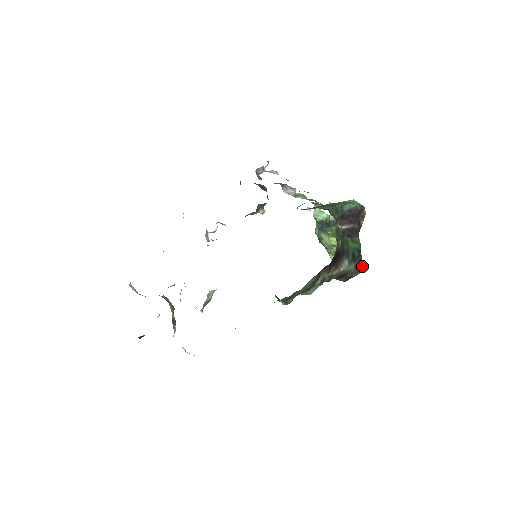
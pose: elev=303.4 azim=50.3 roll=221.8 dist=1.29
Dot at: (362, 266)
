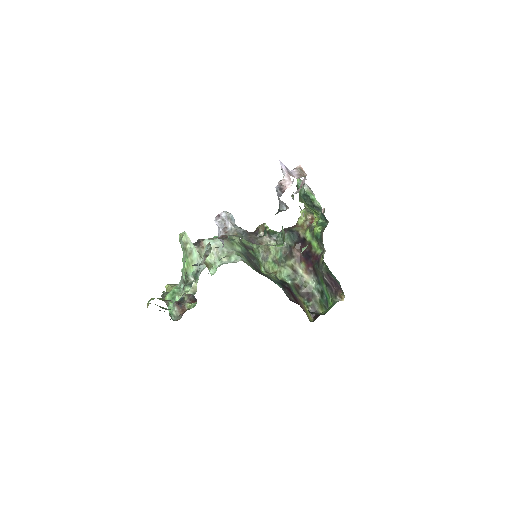
Dot at: (325, 310)
